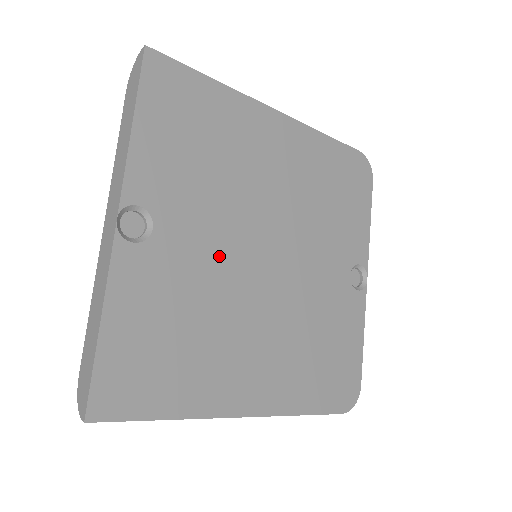
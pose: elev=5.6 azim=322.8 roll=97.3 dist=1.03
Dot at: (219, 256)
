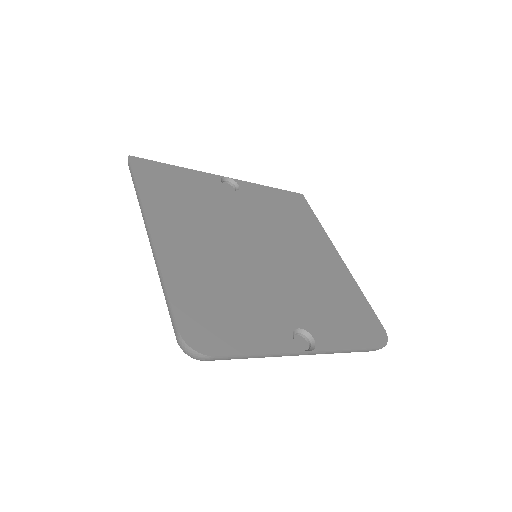
Dot at: (242, 221)
